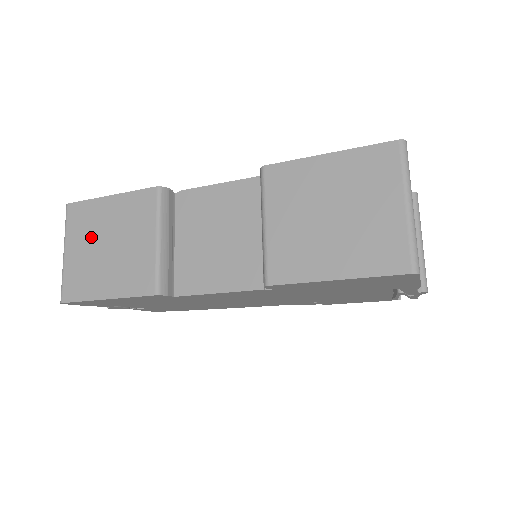
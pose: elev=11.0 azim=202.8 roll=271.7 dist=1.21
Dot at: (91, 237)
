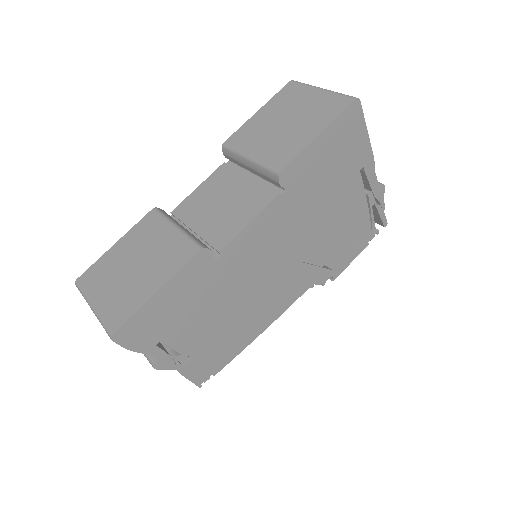
Dot at: (114, 275)
